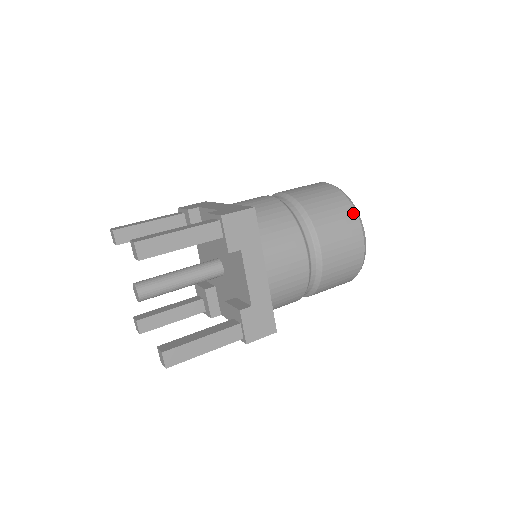
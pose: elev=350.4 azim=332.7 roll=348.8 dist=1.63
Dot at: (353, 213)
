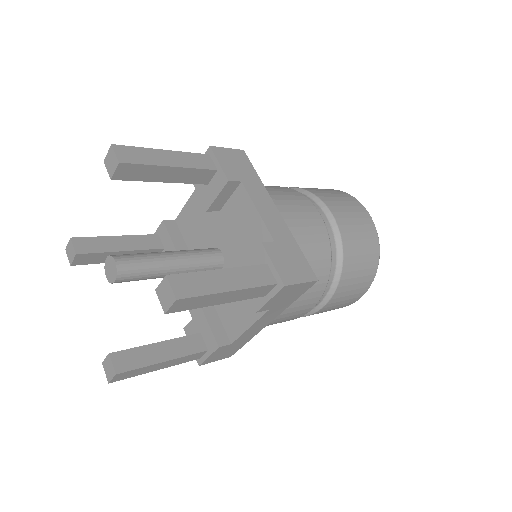
Dot at: (372, 278)
